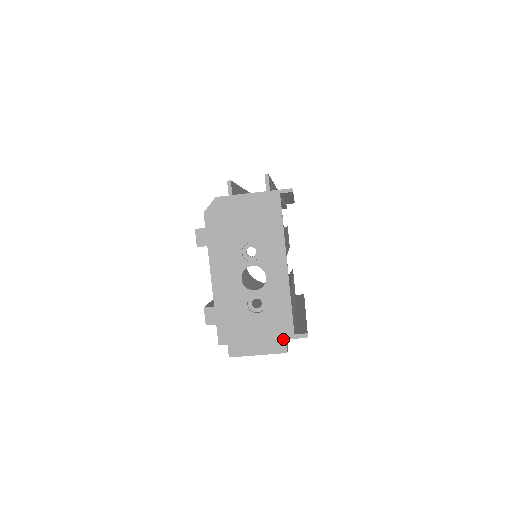
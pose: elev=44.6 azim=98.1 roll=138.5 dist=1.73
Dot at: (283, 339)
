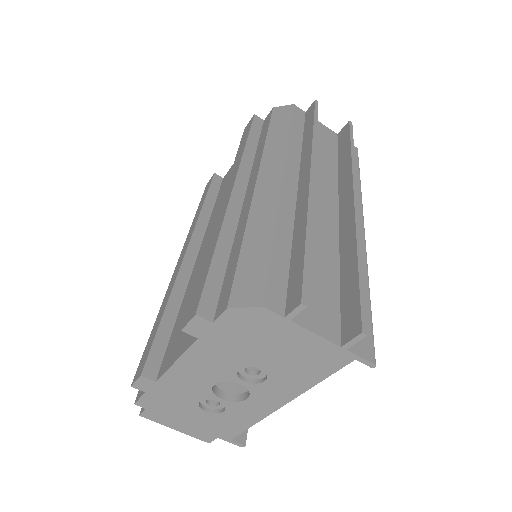
Dot at: (215, 436)
